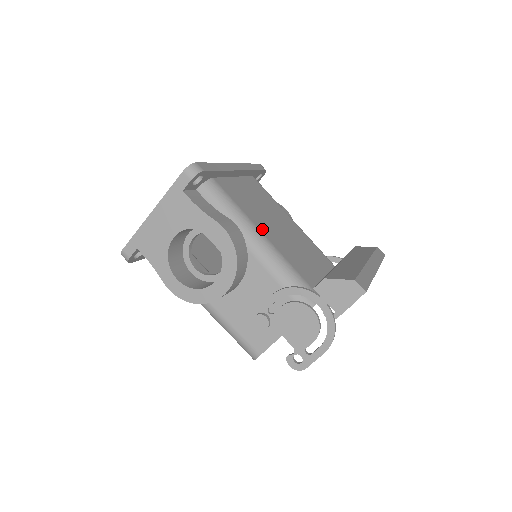
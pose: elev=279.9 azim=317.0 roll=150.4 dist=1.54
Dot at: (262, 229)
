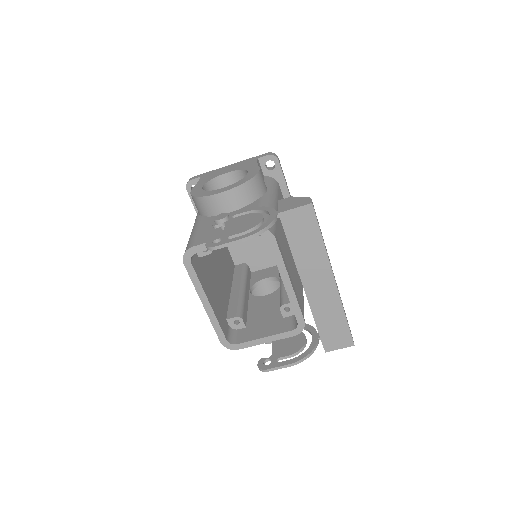
Dot at: occluded
